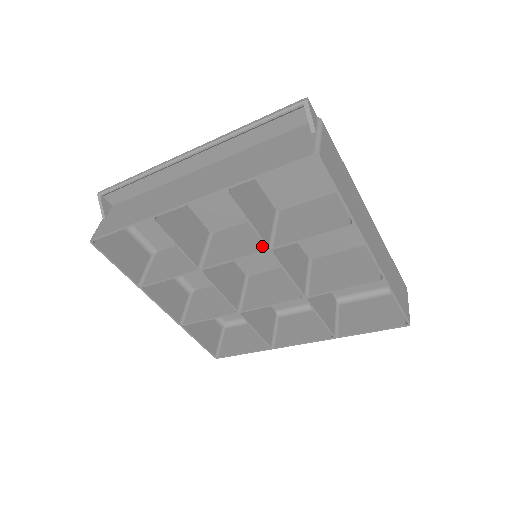
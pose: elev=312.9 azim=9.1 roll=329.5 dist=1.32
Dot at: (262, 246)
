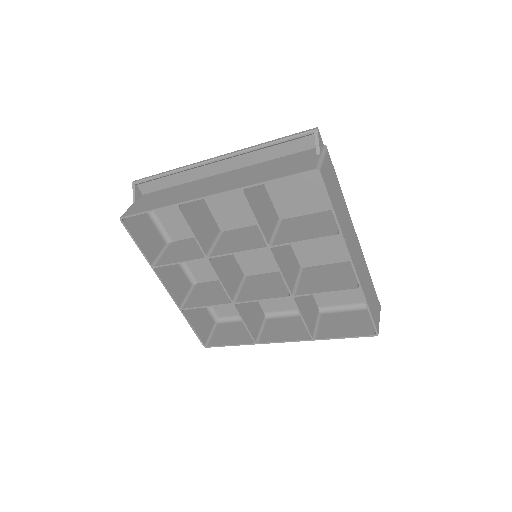
Dot at: (263, 244)
